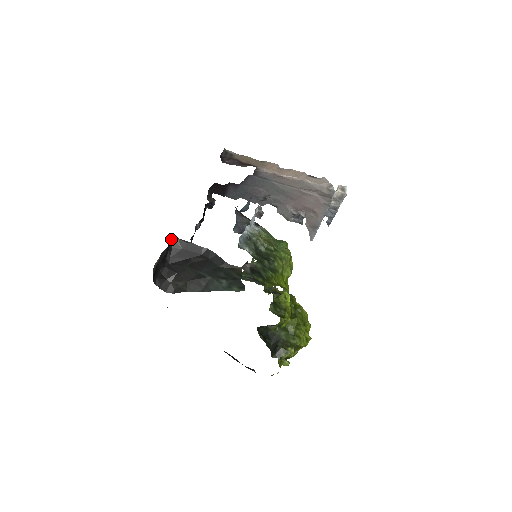
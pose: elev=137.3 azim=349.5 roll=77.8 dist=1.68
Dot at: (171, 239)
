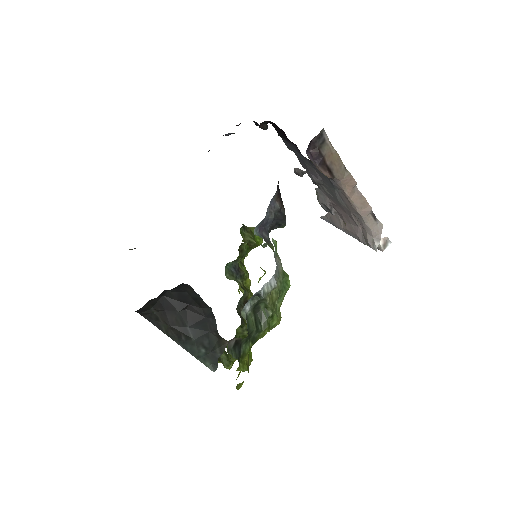
Dot at: occluded
